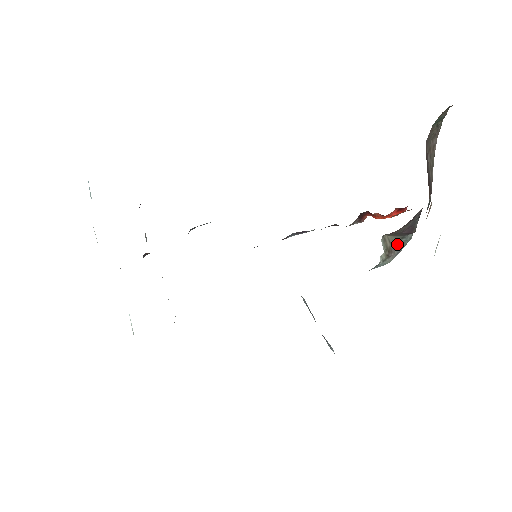
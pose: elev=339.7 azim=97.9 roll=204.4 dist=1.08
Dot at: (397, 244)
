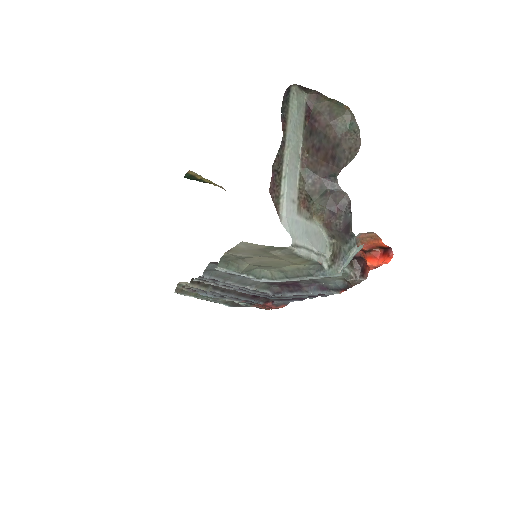
Dot at: (343, 251)
